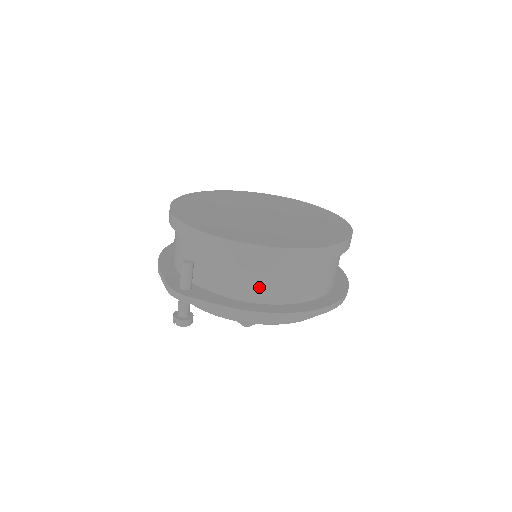
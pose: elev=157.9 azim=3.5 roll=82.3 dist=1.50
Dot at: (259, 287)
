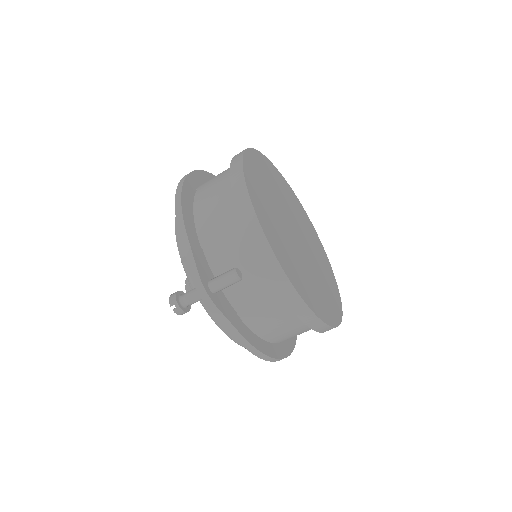
Dot at: (274, 329)
